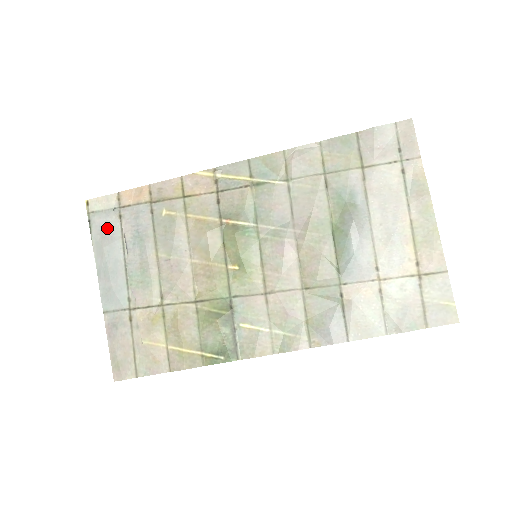
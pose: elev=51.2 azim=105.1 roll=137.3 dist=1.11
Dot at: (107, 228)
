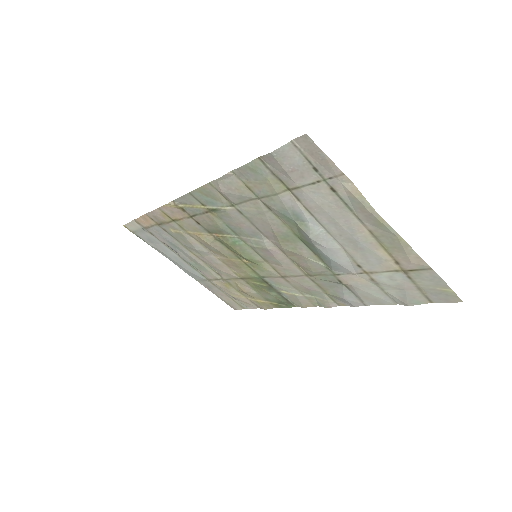
Dot at: (151, 240)
